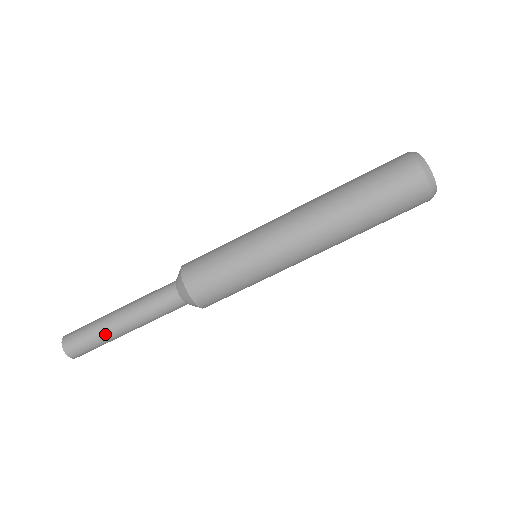
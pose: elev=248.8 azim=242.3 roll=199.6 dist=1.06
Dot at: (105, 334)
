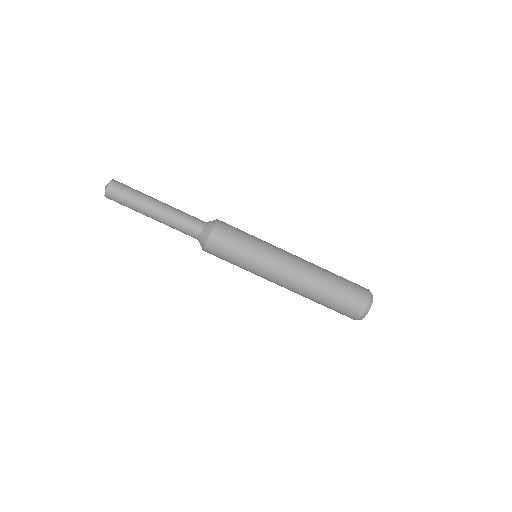
Dot at: (140, 205)
